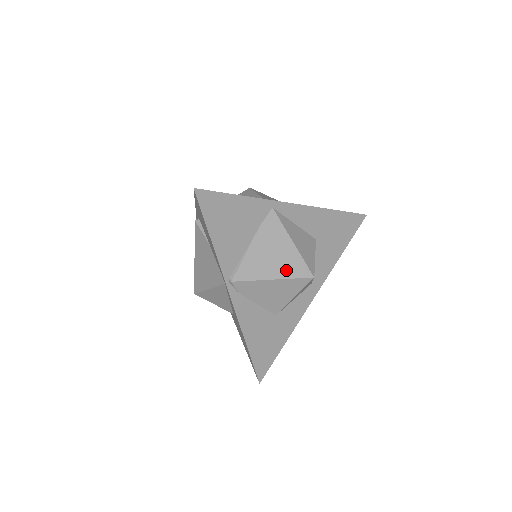
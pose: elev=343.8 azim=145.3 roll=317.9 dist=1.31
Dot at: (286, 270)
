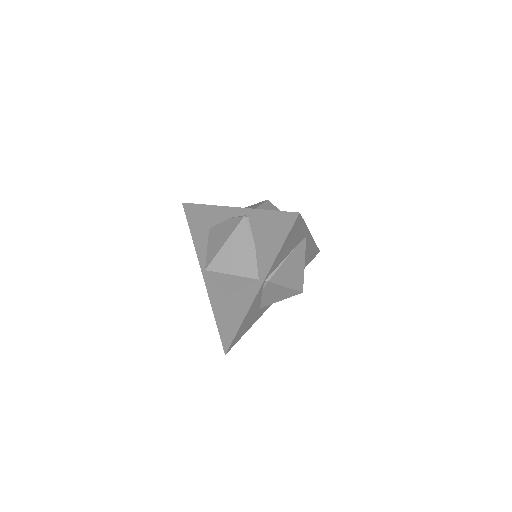
Dot at: (294, 283)
